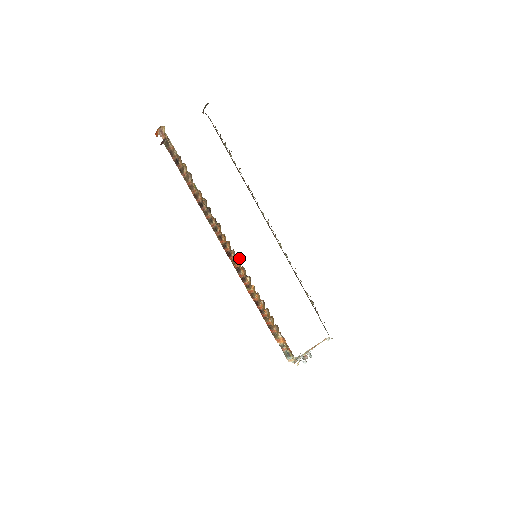
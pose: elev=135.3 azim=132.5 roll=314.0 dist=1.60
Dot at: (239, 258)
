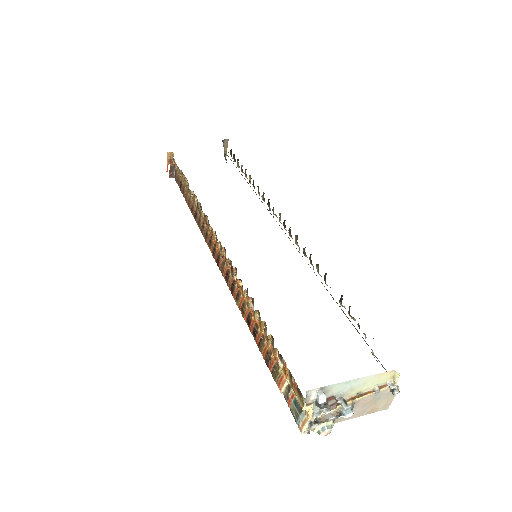
Dot at: (225, 249)
